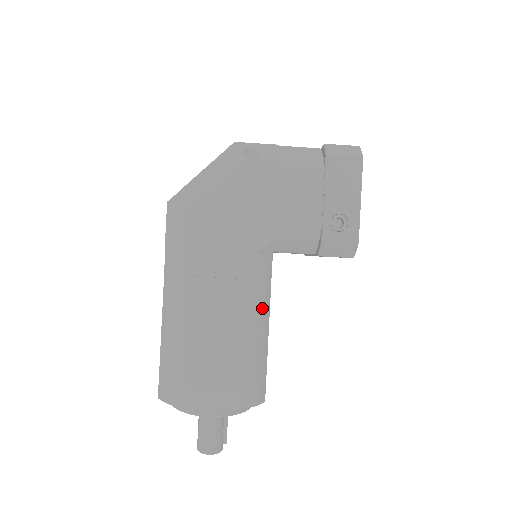
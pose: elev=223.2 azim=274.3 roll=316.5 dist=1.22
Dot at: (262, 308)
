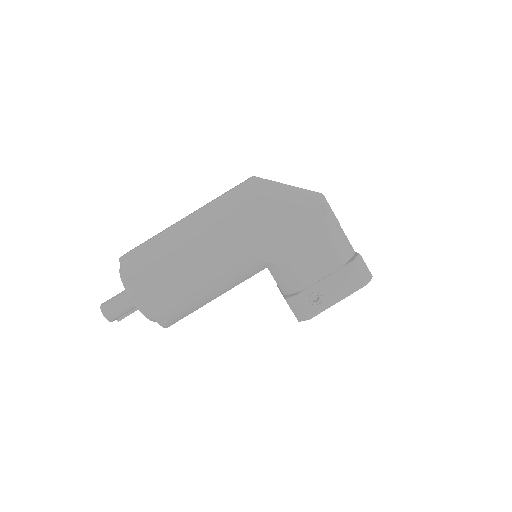
Dot at: (227, 286)
